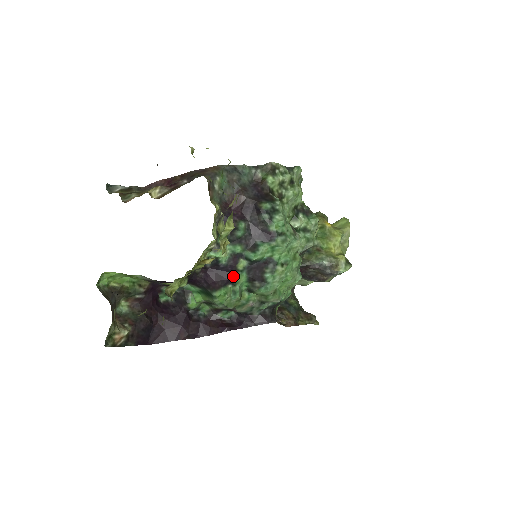
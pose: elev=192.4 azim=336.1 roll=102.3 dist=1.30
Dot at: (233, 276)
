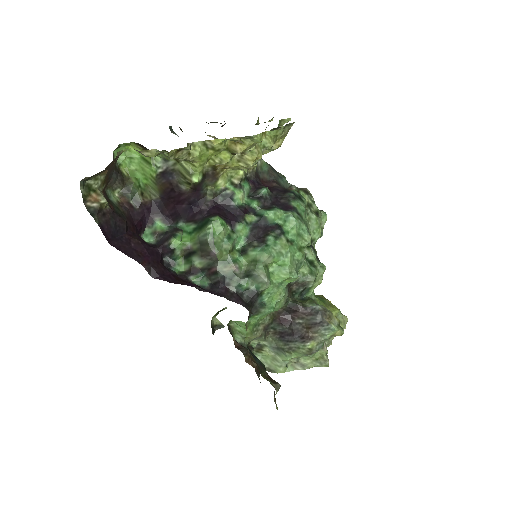
Dot at: (237, 221)
